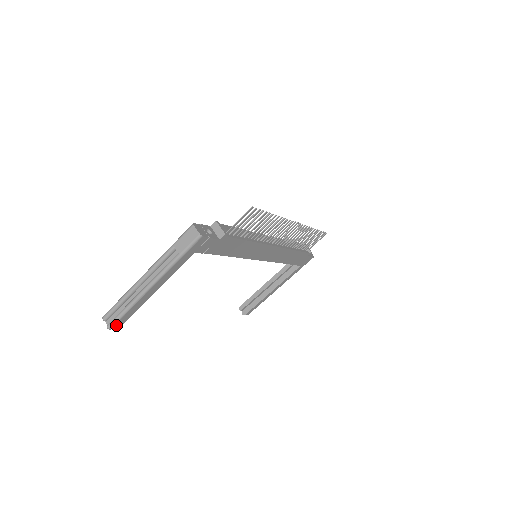
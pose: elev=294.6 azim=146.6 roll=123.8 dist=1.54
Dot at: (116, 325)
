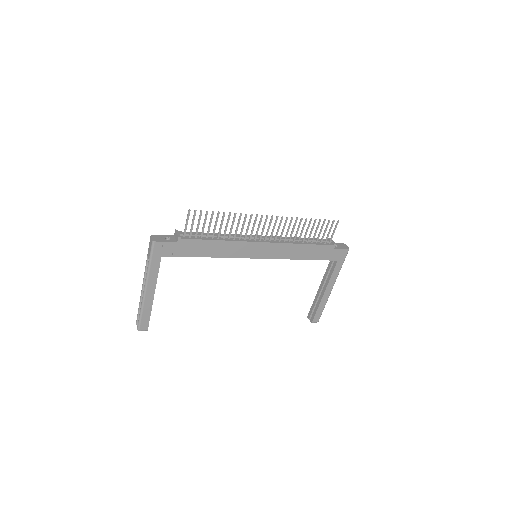
Dot at: (142, 327)
